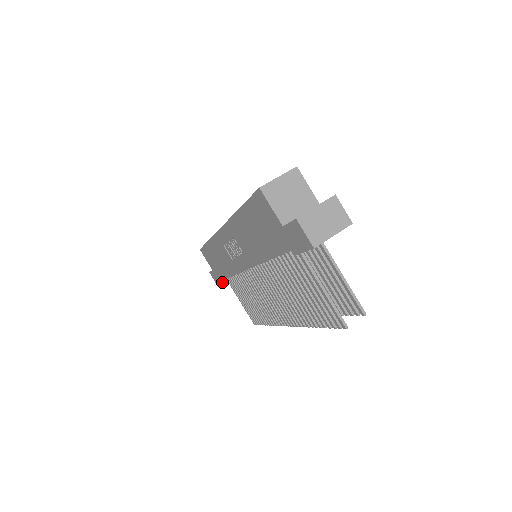
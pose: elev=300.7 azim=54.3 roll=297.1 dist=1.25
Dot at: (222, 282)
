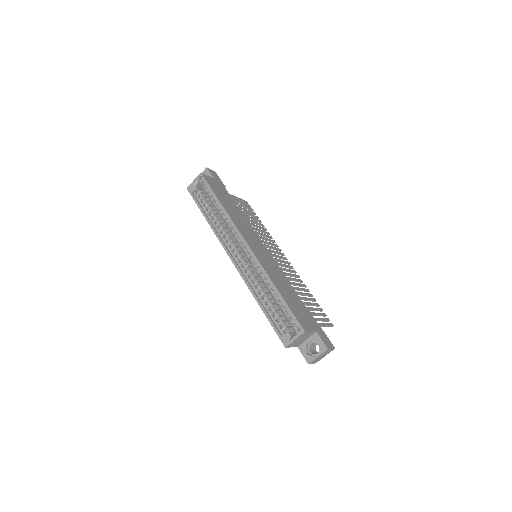
Dot at: occluded
